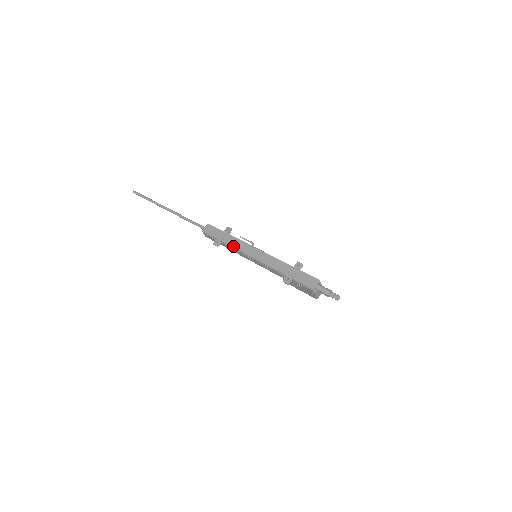
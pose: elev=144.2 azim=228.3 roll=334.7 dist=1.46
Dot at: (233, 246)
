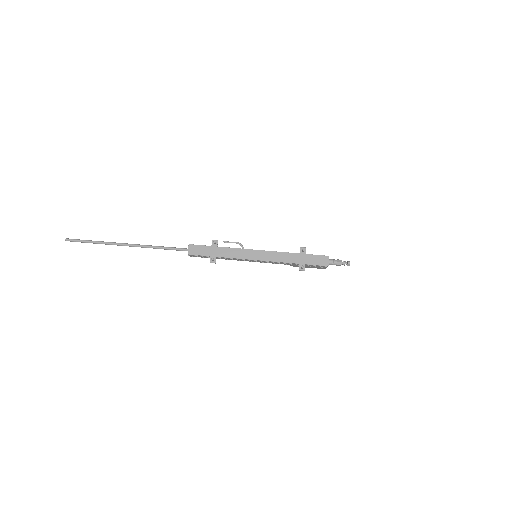
Dot at: (232, 257)
